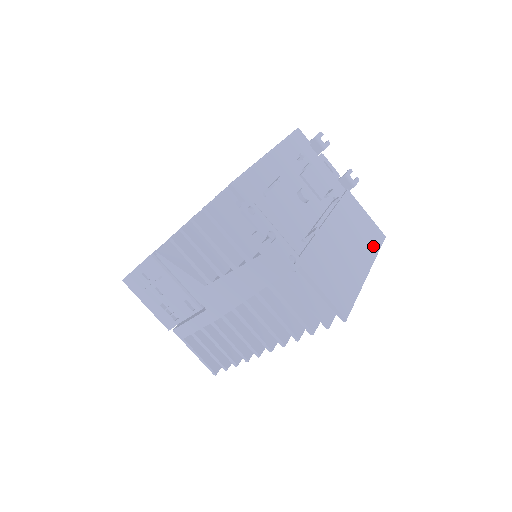
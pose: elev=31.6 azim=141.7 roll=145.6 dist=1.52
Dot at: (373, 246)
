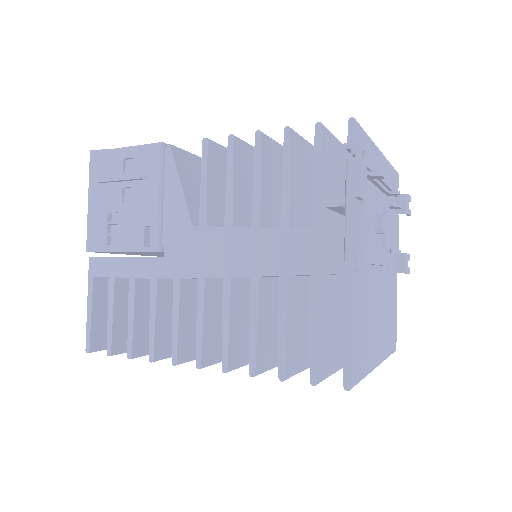
Dot at: (389, 345)
